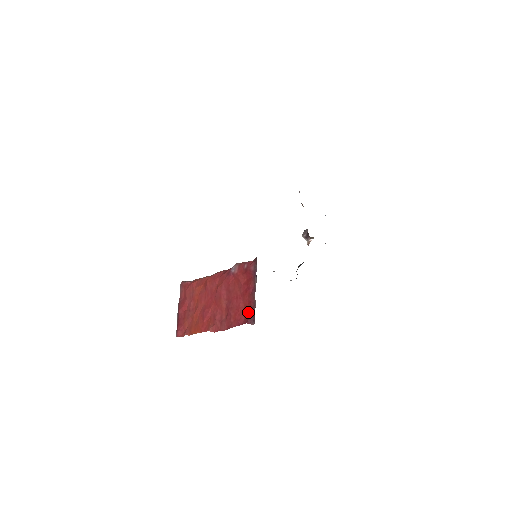
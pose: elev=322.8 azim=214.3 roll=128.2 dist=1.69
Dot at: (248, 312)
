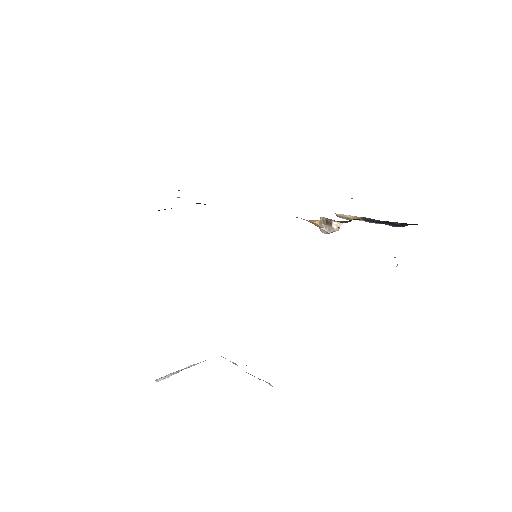
Dot at: occluded
